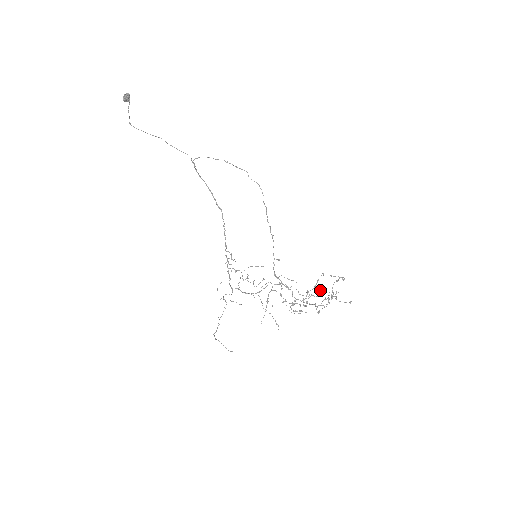
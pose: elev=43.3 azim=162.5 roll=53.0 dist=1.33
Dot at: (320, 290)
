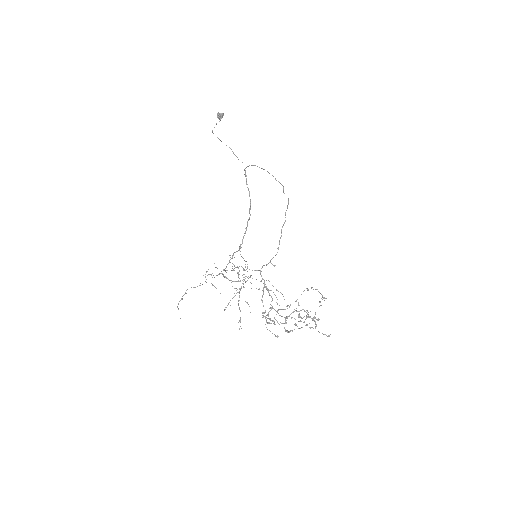
Dot at: (306, 316)
